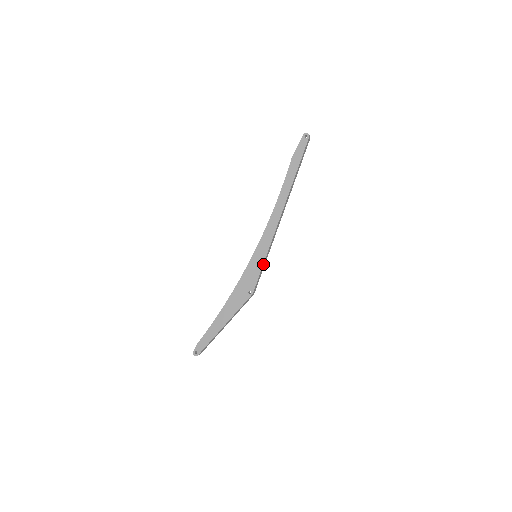
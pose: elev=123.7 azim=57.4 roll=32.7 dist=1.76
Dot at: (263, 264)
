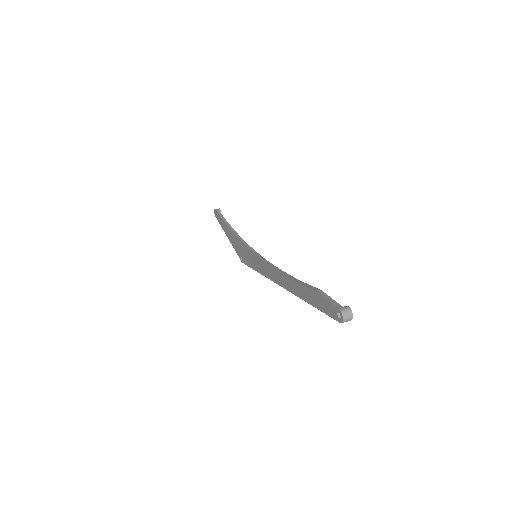
Dot at: (254, 269)
